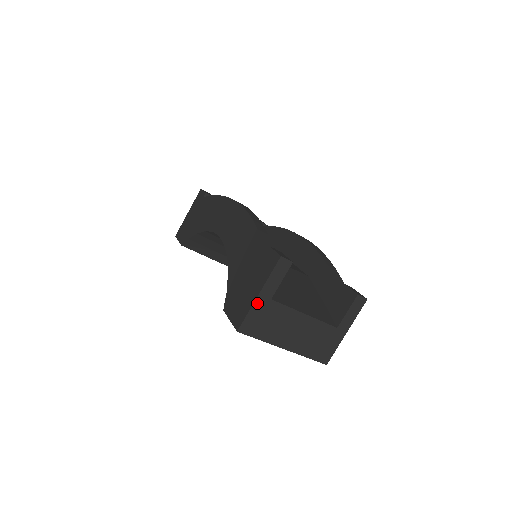
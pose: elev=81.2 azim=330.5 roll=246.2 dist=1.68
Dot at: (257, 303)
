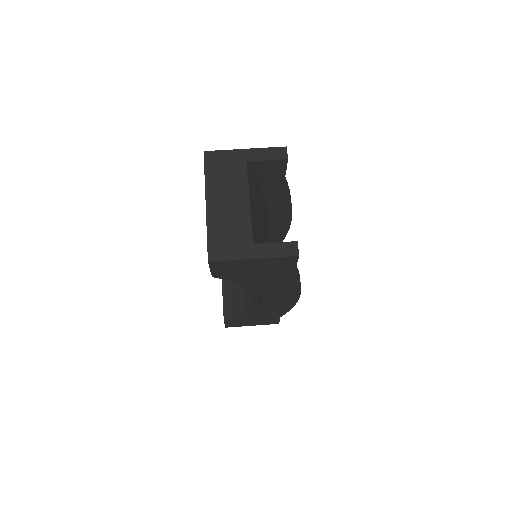
Dot at: (237, 152)
